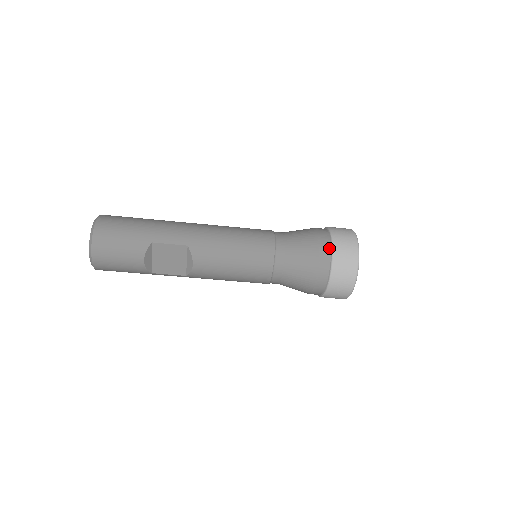
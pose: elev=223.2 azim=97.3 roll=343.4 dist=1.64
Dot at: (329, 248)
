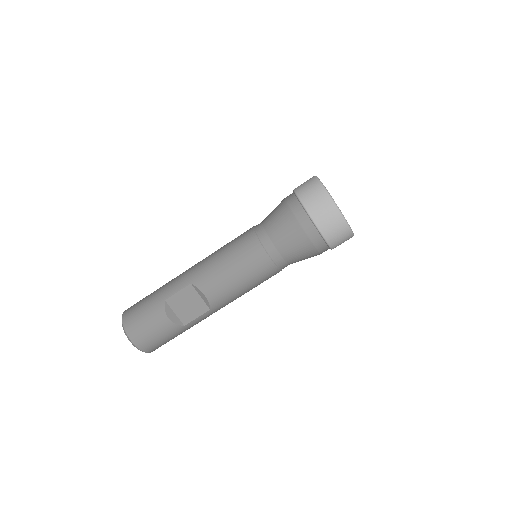
Dot at: (297, 202)
